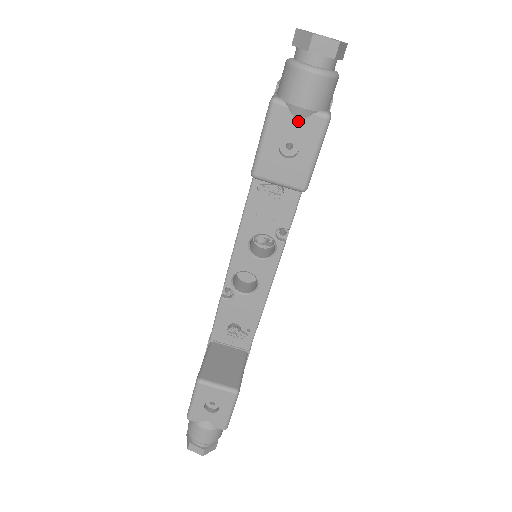
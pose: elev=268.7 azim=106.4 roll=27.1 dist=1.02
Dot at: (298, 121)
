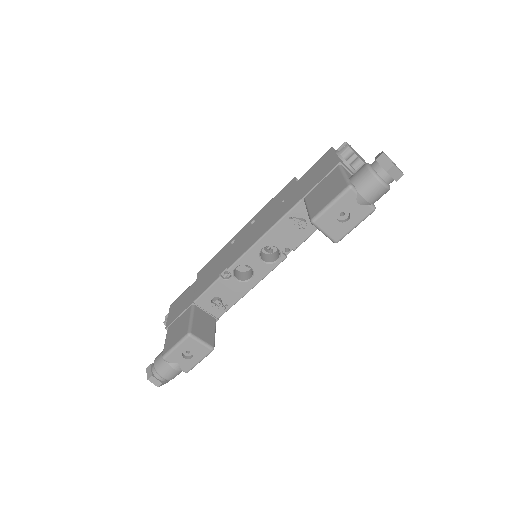
Dot at: (358, 204)
